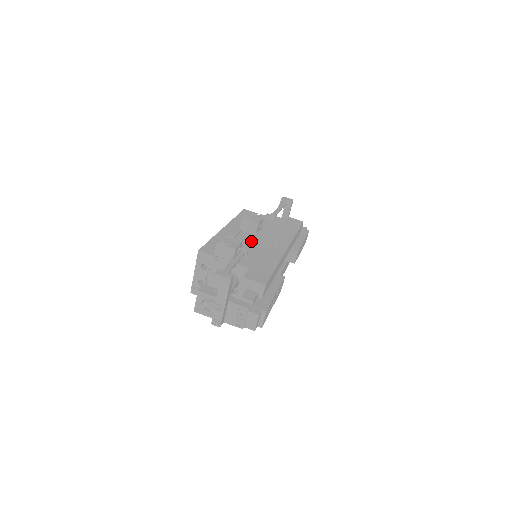
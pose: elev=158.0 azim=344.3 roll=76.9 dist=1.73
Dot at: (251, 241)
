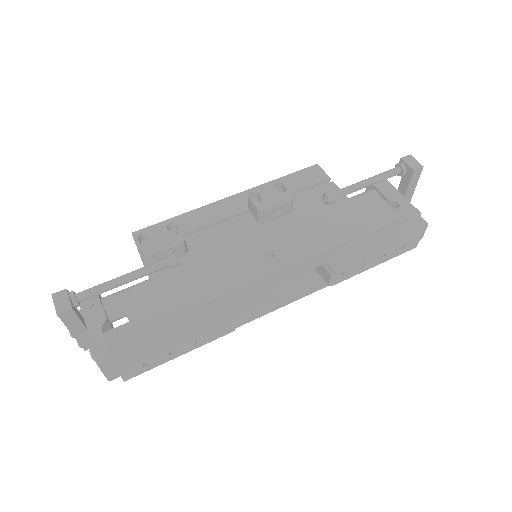
Dot at: (232, 238)
